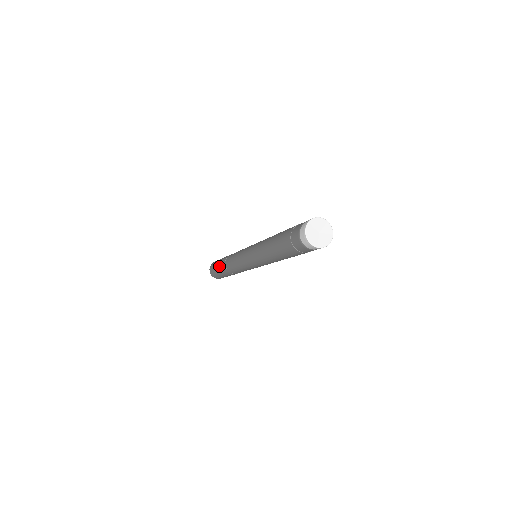
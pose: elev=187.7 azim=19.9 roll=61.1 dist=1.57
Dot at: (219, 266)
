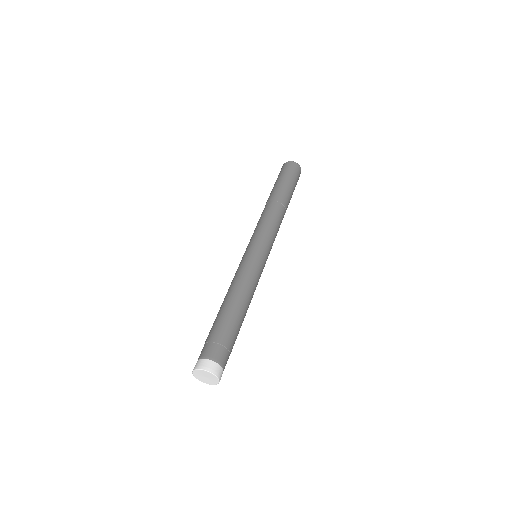
Dot at: (272, 189)
